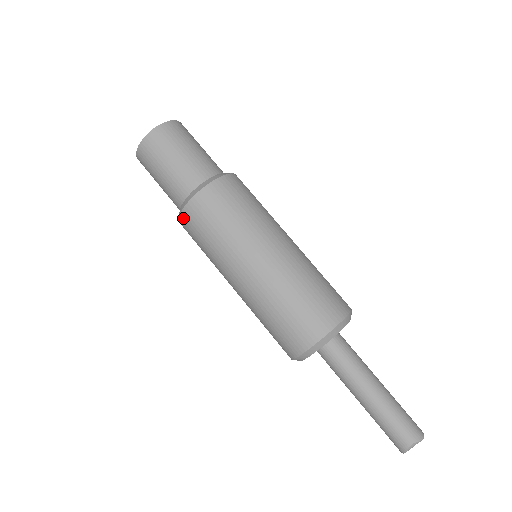
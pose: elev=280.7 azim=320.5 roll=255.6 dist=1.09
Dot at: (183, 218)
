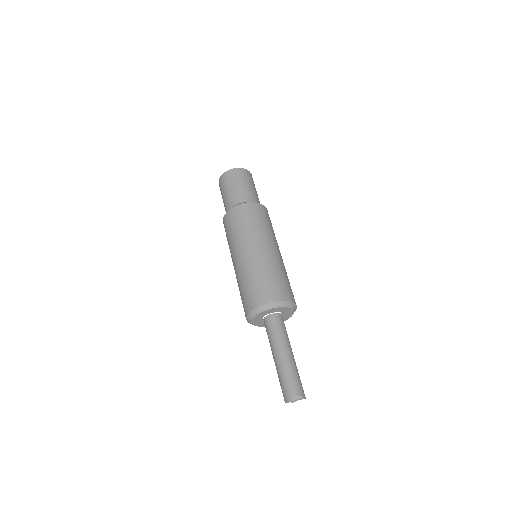
Dot at: (230, 212)
